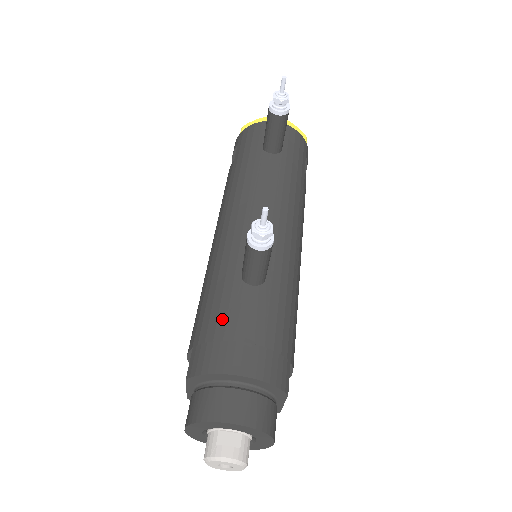
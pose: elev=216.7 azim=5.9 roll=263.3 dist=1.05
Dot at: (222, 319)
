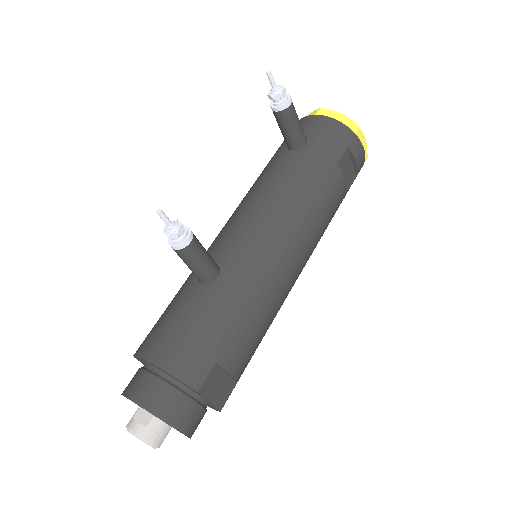
Dot at: (168, 310)
